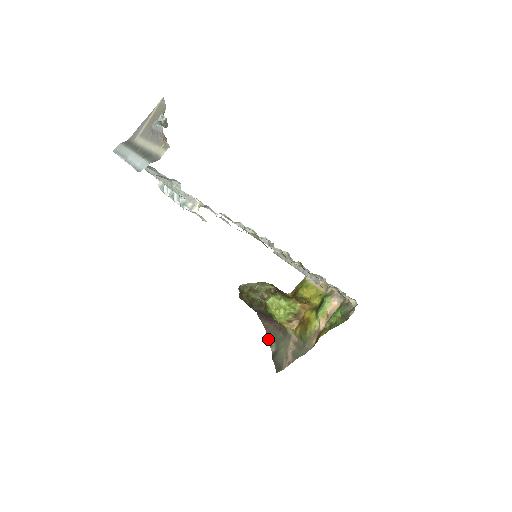
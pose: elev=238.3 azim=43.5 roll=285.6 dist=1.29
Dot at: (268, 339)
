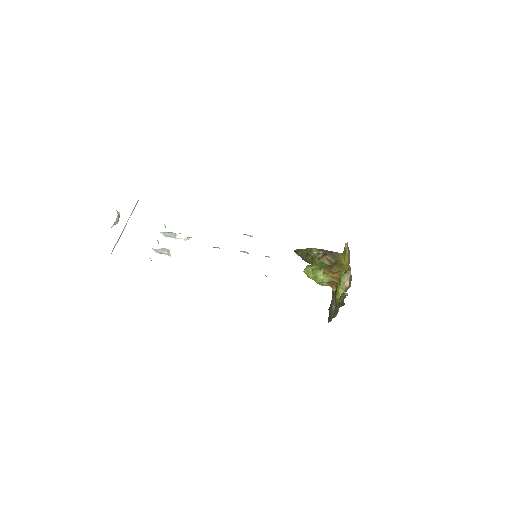
Dot at: occluded
